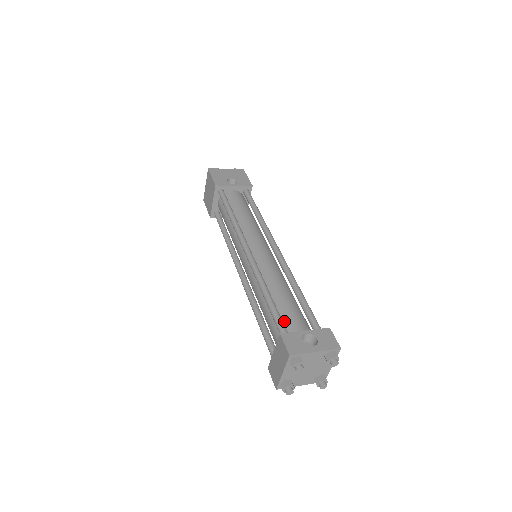
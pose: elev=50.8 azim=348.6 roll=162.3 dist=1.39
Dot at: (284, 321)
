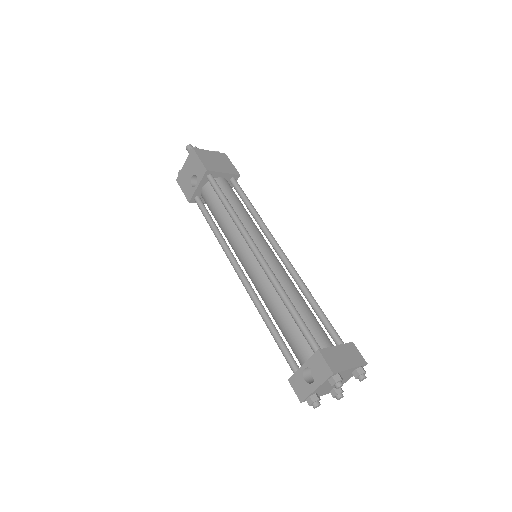
Dot at: (292, 350)
